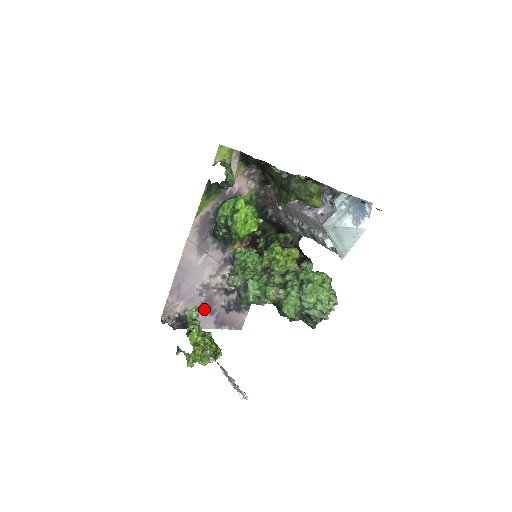
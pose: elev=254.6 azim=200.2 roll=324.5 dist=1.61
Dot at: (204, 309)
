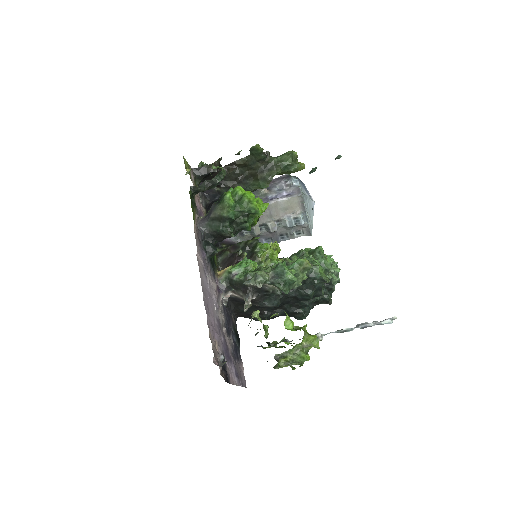
Dot at: (226, 355)
